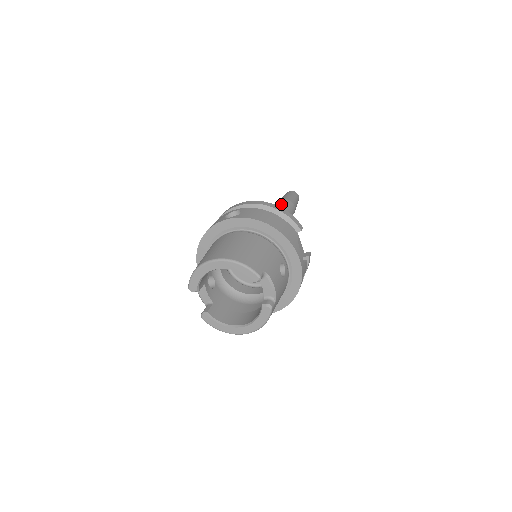
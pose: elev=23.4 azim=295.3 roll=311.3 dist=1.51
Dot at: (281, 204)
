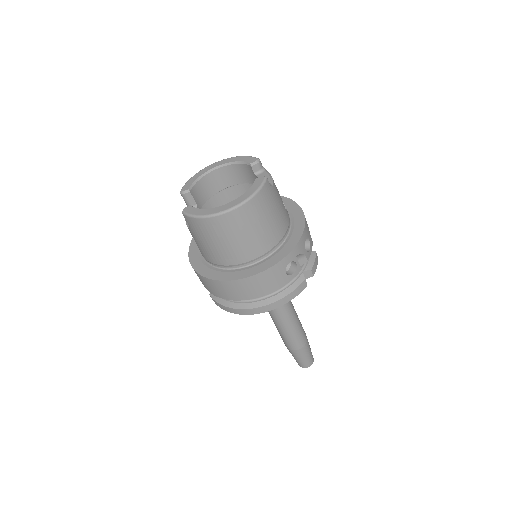
Dot at: occluded
